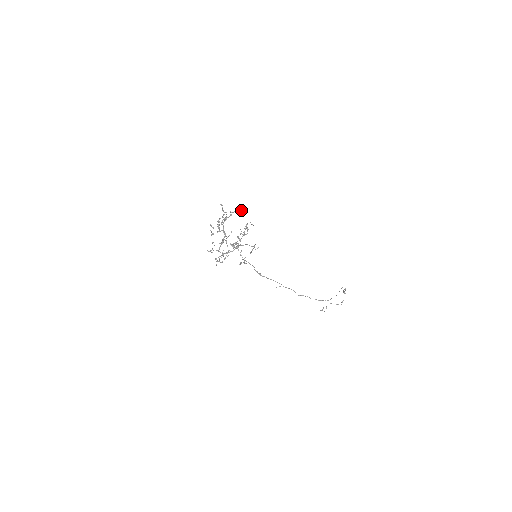
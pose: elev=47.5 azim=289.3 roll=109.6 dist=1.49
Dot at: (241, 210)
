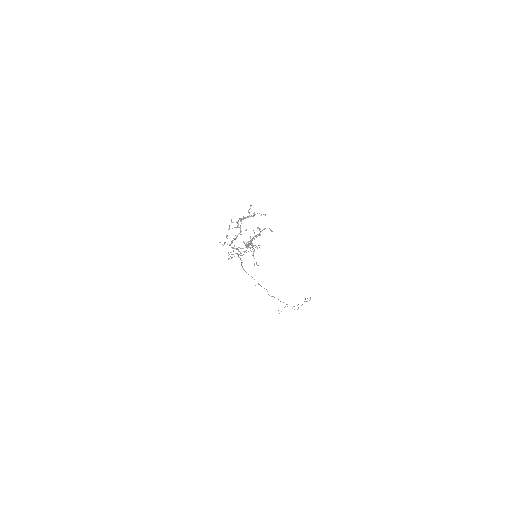
Dot at: (265, 215)
